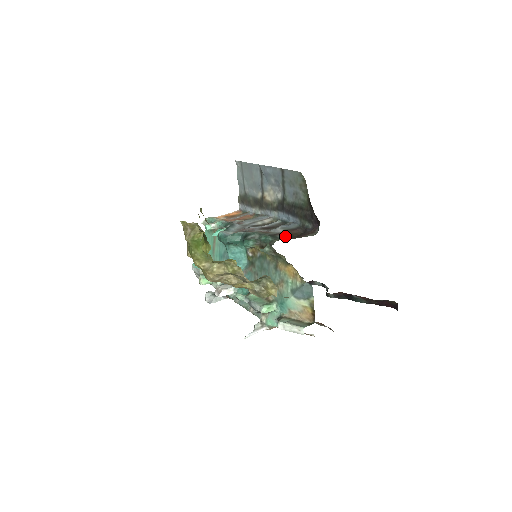
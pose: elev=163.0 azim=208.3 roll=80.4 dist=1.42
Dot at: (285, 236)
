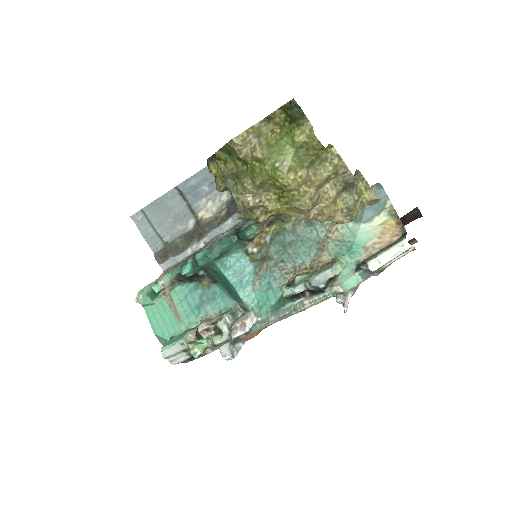
Dot at: occluded
